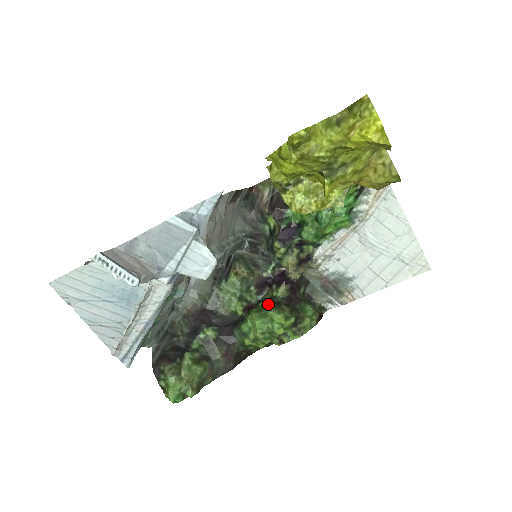
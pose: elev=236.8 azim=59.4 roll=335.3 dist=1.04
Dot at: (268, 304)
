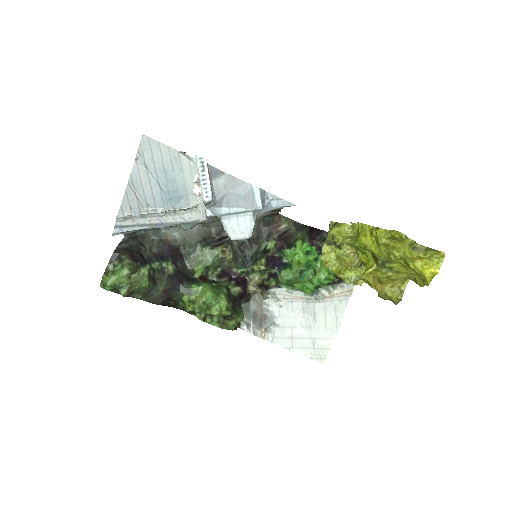
Dot at: (223, 289)
